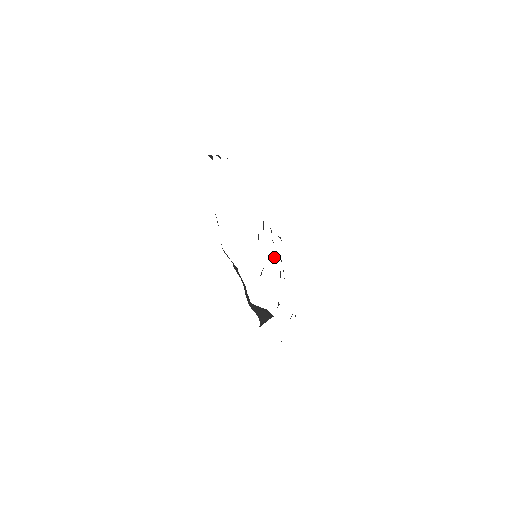
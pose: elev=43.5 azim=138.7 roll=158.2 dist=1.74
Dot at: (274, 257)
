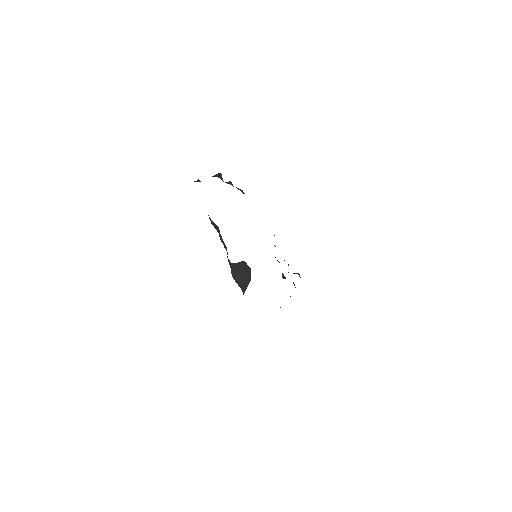
Dot at: (284, 277)
